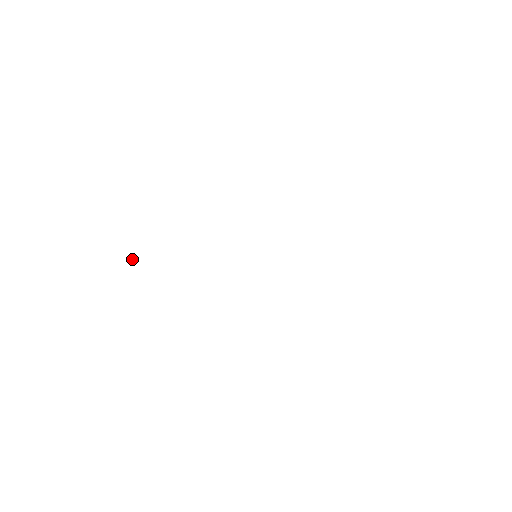
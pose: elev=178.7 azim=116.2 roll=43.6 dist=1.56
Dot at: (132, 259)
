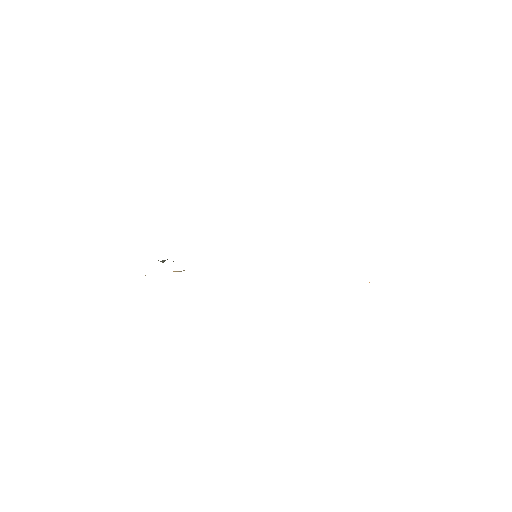
Dot at: occluded
